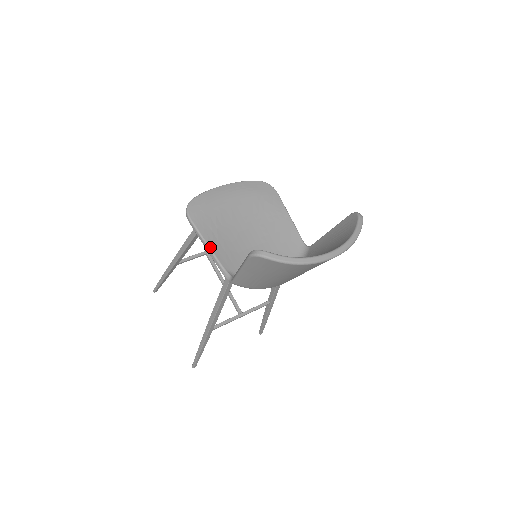
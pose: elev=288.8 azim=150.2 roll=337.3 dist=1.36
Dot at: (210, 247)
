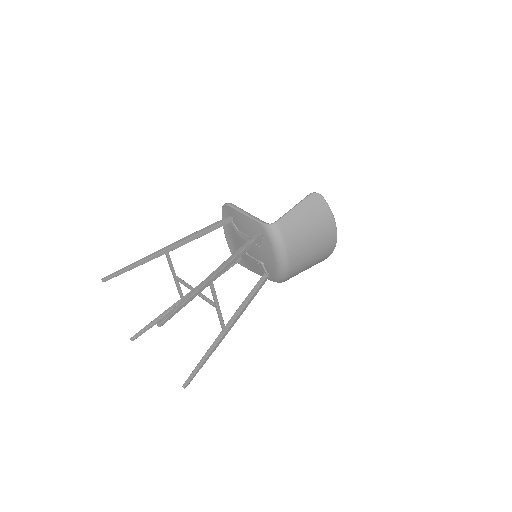
Dot at: (250, 214)
